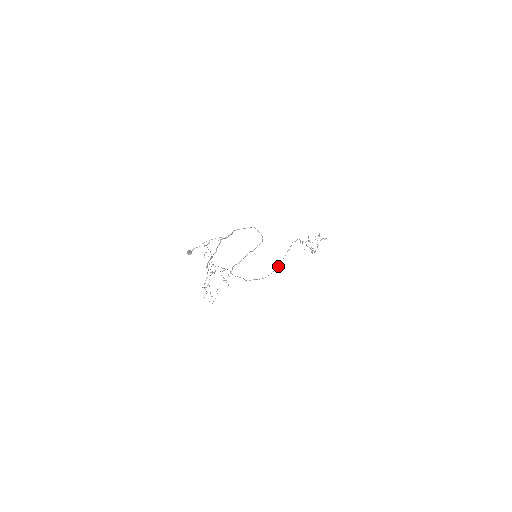
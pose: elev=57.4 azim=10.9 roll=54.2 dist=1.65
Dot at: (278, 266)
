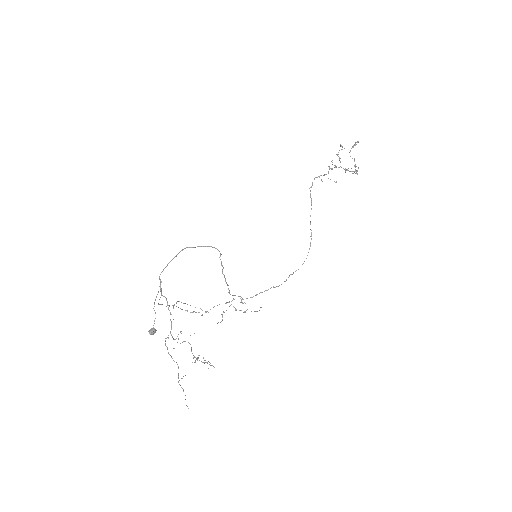
Dot at: (311, 234)
